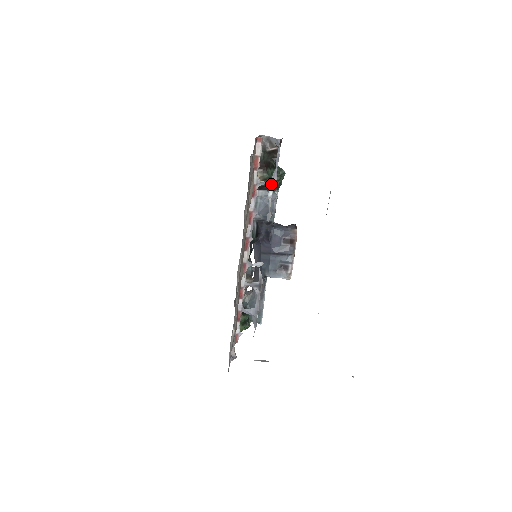
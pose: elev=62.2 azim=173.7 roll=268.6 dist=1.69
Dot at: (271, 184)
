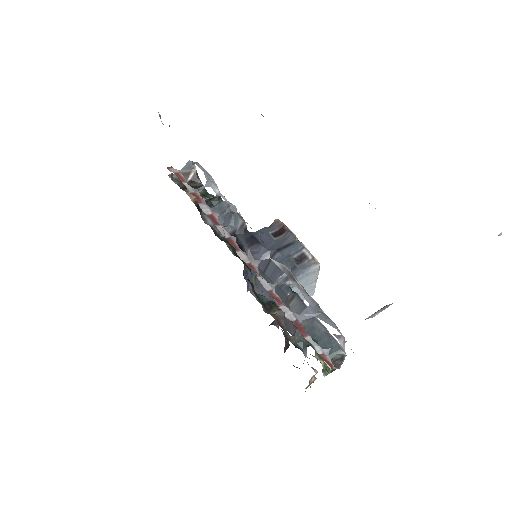
Dot at: (210, 183)
